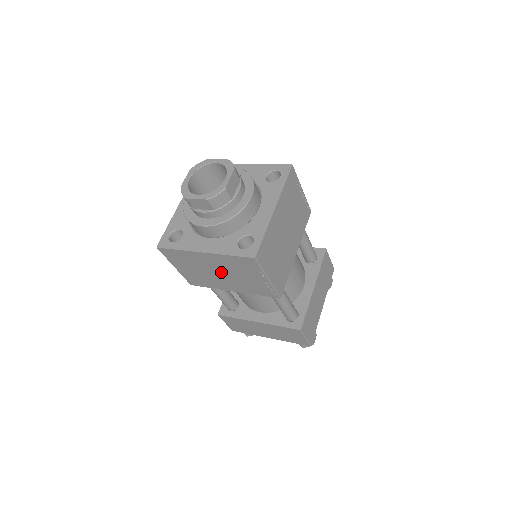
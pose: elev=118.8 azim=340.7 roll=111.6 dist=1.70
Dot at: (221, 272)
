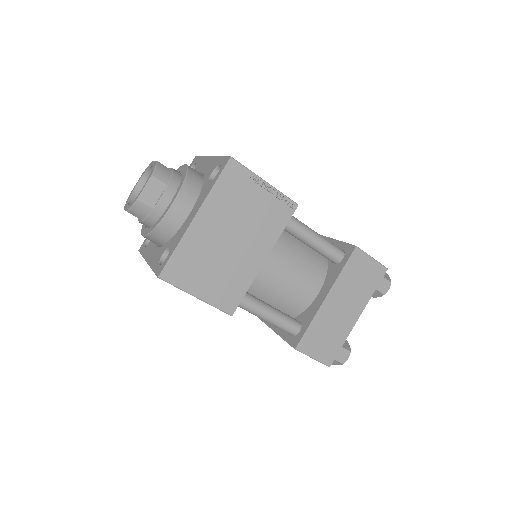
Dot at: occluded
